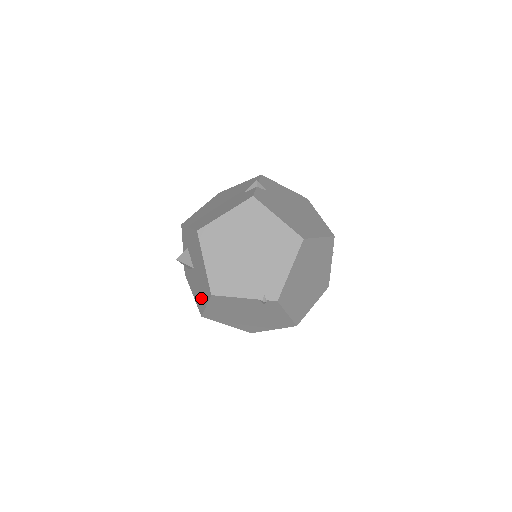
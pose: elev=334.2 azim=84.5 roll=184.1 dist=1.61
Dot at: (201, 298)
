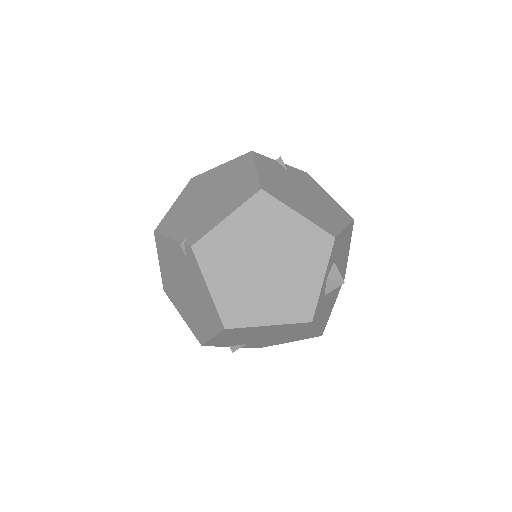
Dot at: occluded
